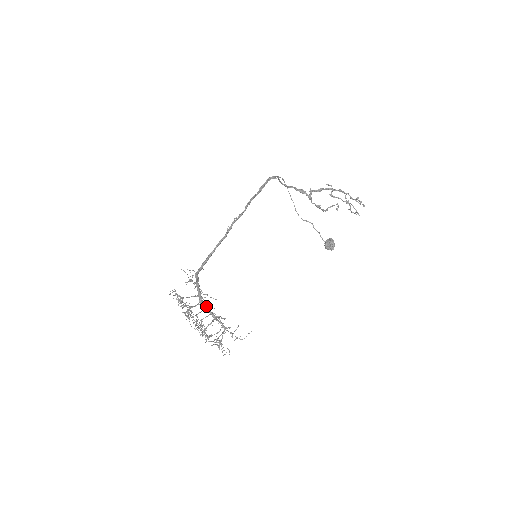
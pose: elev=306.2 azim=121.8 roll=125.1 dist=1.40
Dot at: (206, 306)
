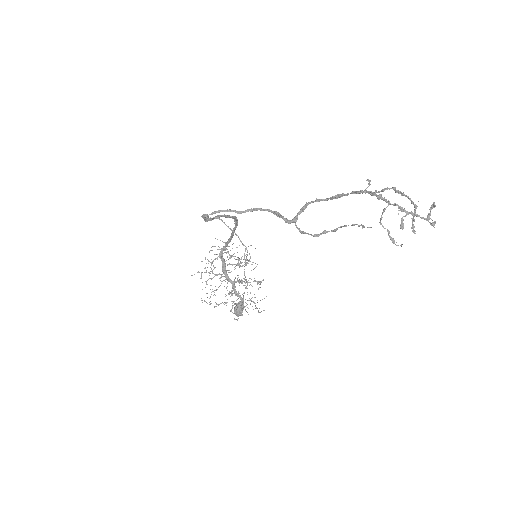
Dot at: (228, 278)
